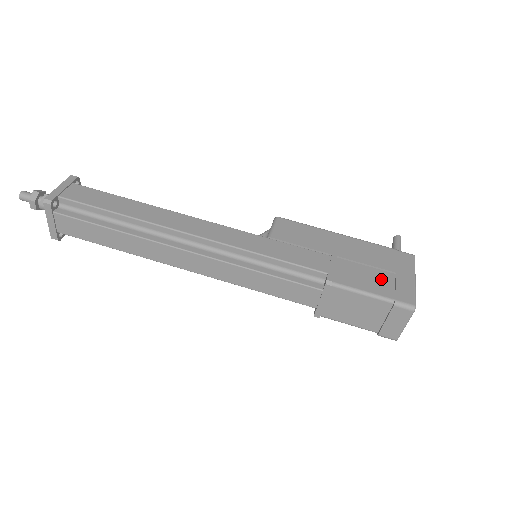
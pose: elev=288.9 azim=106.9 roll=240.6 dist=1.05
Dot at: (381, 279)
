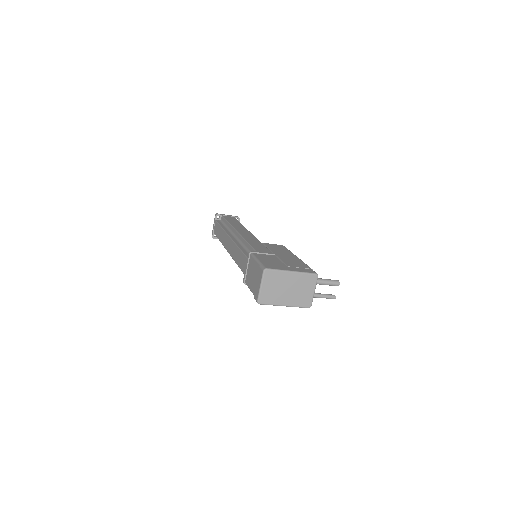
Dot at: (276, 263)
